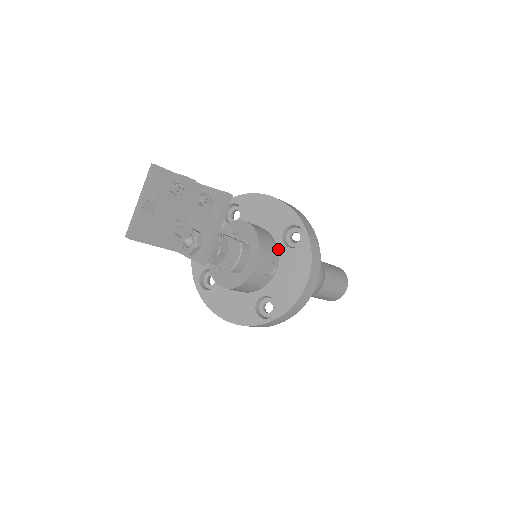
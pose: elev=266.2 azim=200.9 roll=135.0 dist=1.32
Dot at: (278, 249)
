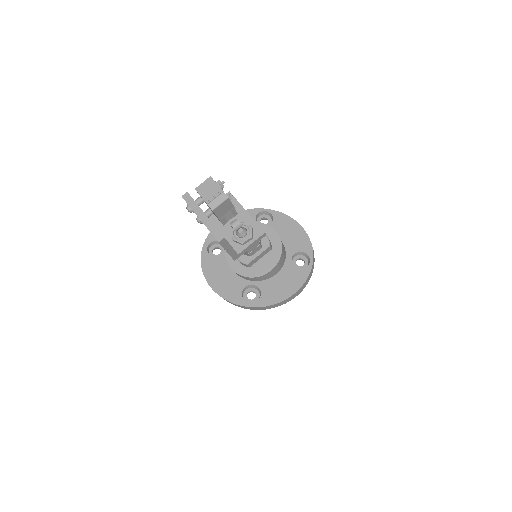
Dot at: occluded
